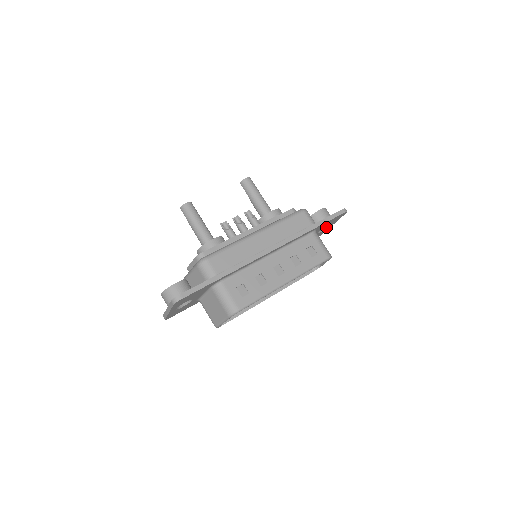
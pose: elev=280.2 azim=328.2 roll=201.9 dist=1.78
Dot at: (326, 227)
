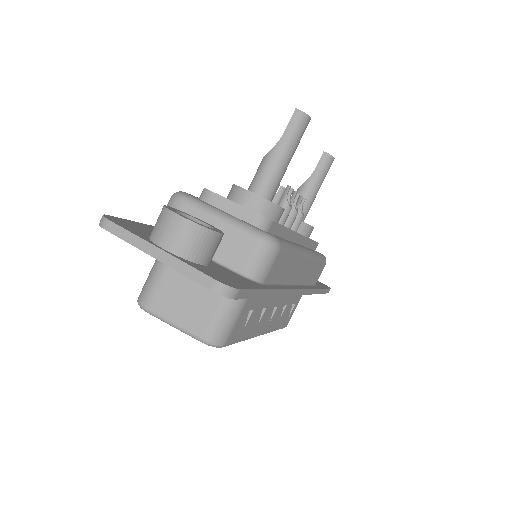
Dot at: occluded
